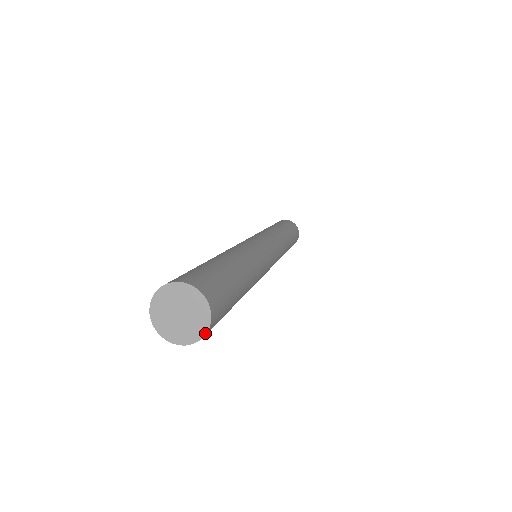
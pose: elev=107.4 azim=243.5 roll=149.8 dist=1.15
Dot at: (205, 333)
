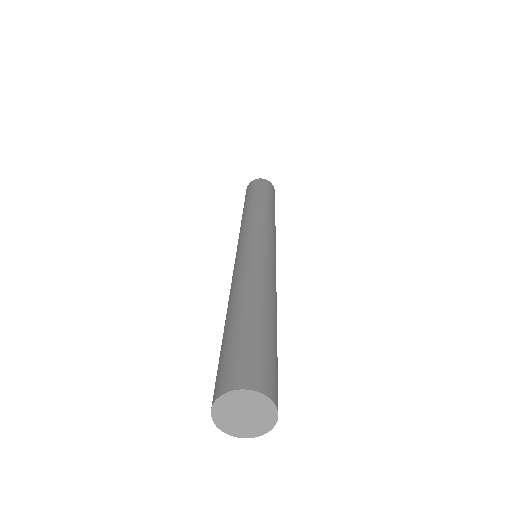
Dot at: (275, 423)
